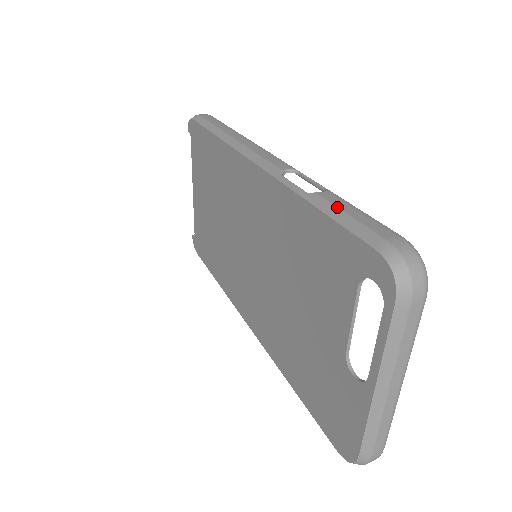
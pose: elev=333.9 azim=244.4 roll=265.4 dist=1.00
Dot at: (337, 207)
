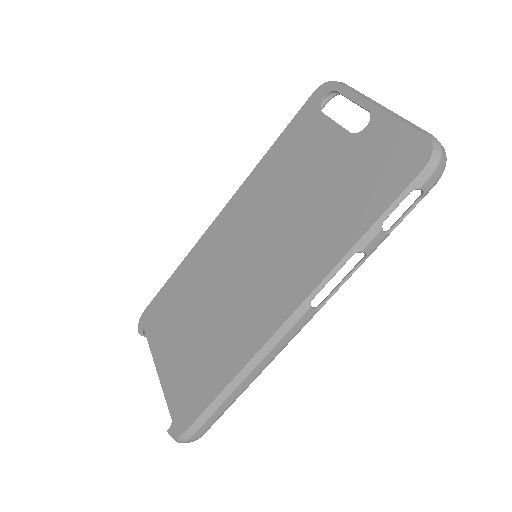
Dot at: occluded
